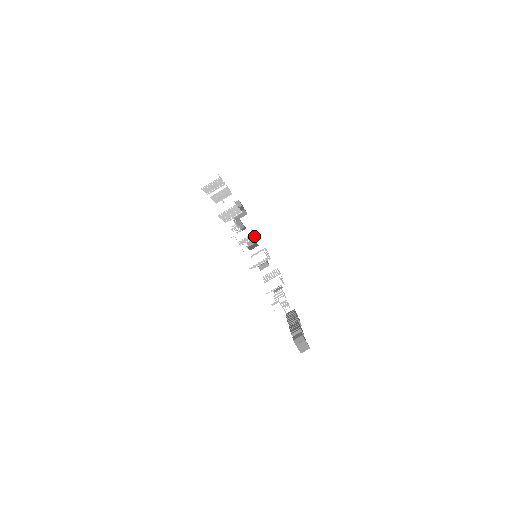
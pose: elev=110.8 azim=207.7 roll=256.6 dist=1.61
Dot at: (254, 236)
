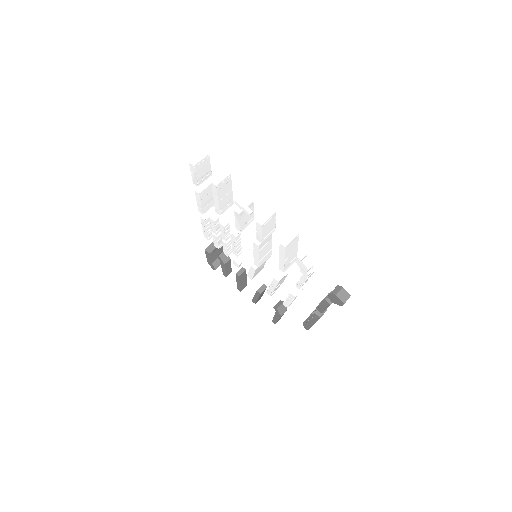
Dot at: (252, 217)
